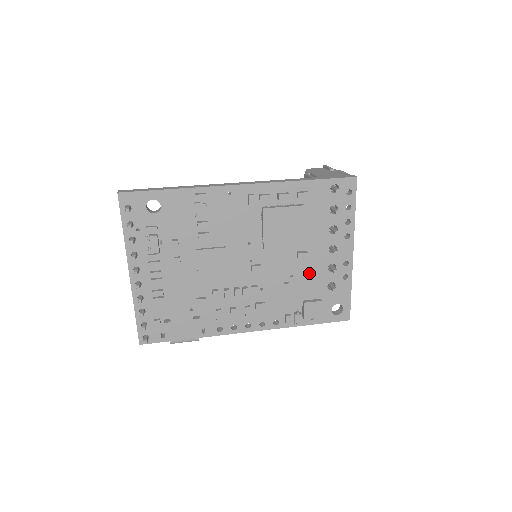
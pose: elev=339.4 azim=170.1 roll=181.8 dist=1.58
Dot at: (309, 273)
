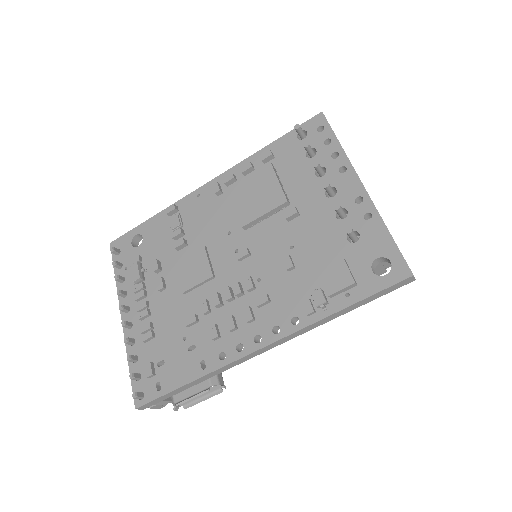
Dot at: (313, 234)
